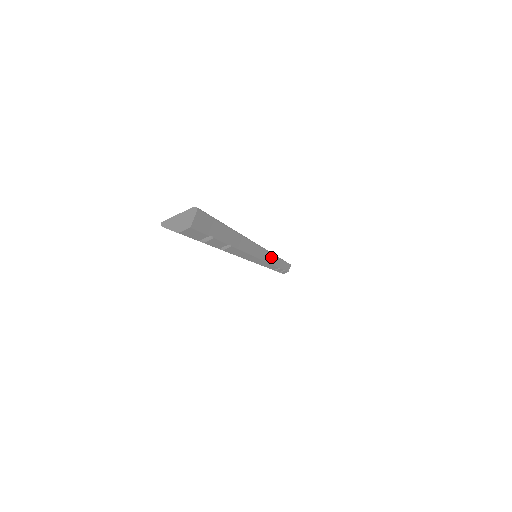
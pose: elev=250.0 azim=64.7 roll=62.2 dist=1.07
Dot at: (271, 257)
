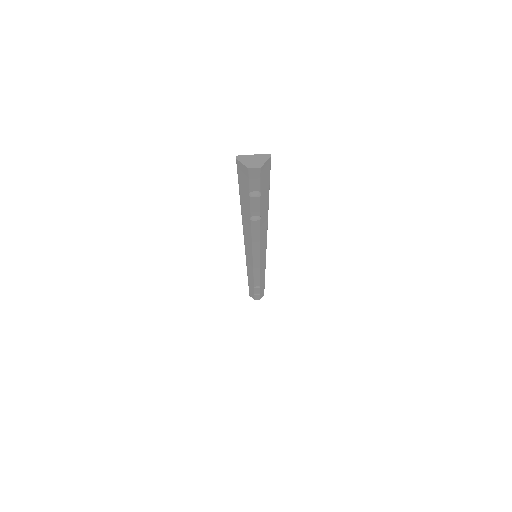
Dot at: (263, 267)
